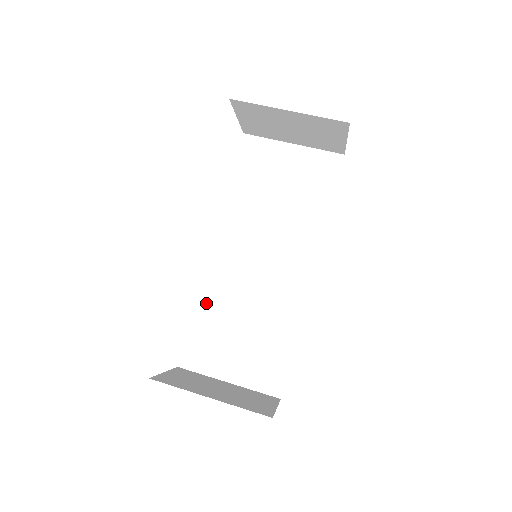
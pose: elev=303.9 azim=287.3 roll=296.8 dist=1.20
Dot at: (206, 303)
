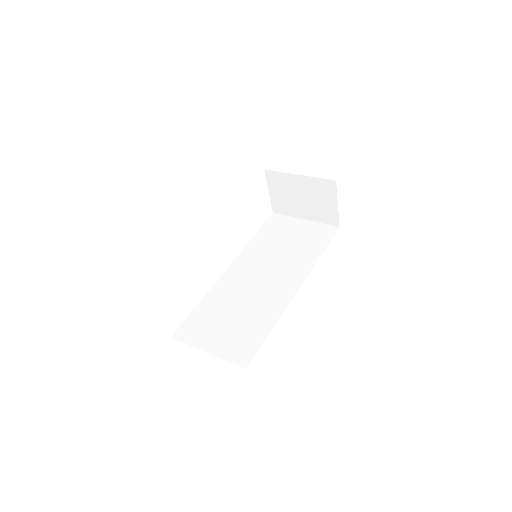
Dot at: (210, 299)
